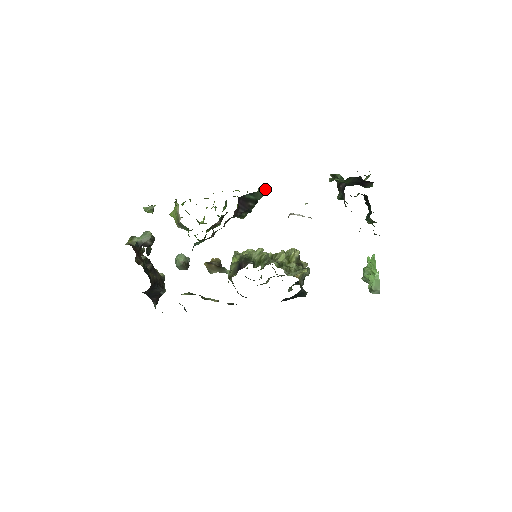
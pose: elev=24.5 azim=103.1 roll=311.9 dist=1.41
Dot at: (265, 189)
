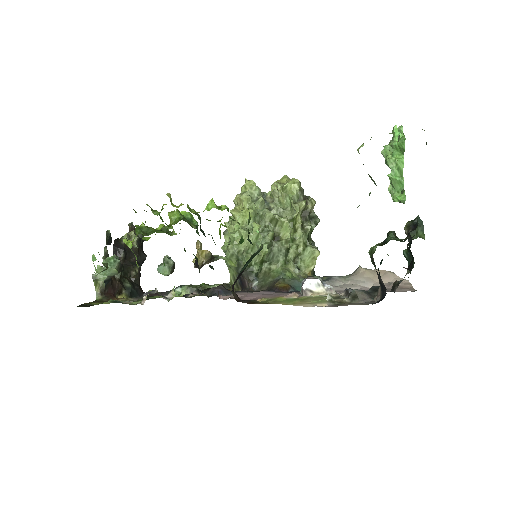
Dot at: (261, 244)
